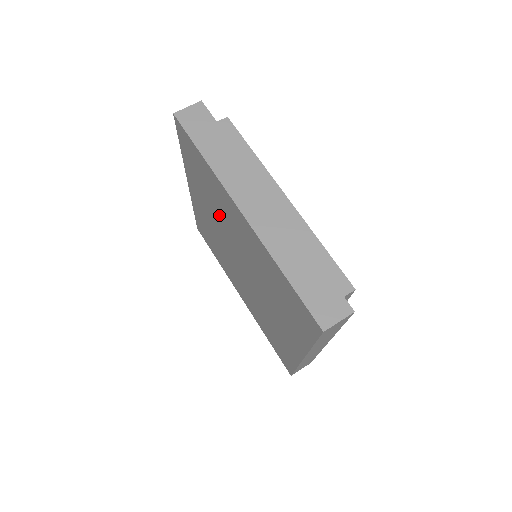
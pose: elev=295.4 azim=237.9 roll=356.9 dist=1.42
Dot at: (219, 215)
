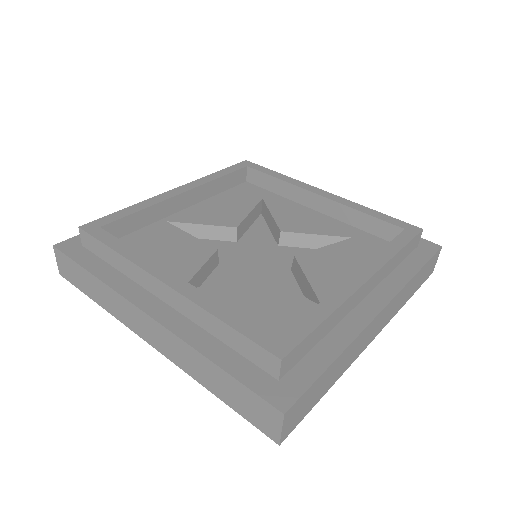
Dot at: occluded
